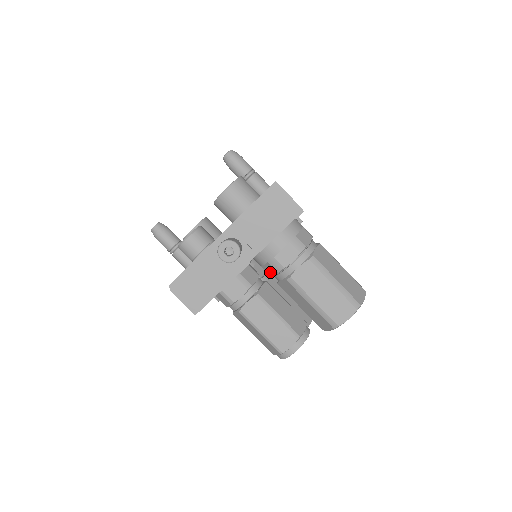
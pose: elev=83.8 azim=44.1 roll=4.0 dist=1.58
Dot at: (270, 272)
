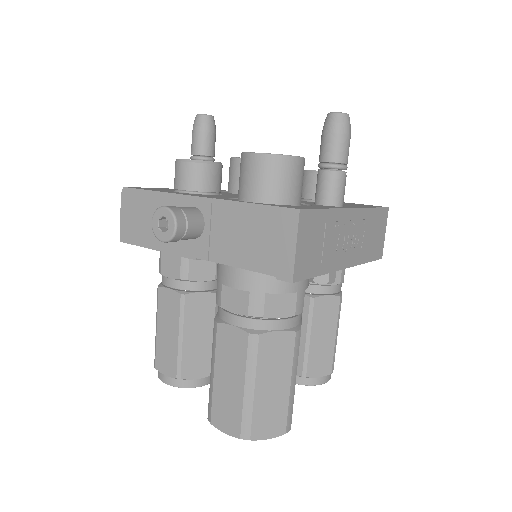
Dot at: occluded
